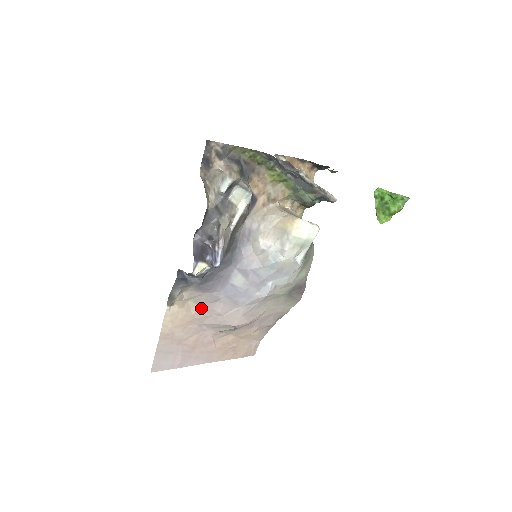
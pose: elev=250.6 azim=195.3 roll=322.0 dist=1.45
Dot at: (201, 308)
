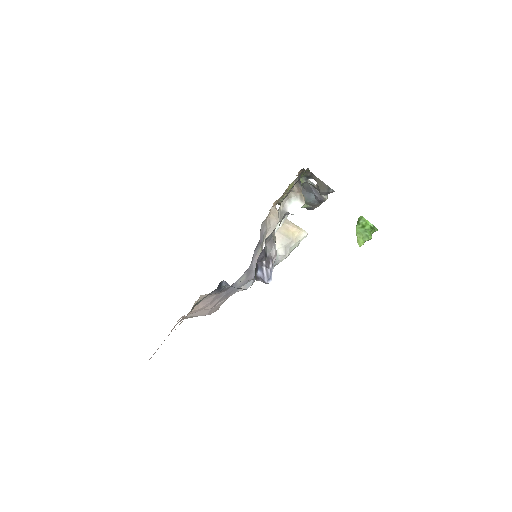
Dot at: (200, 306)
